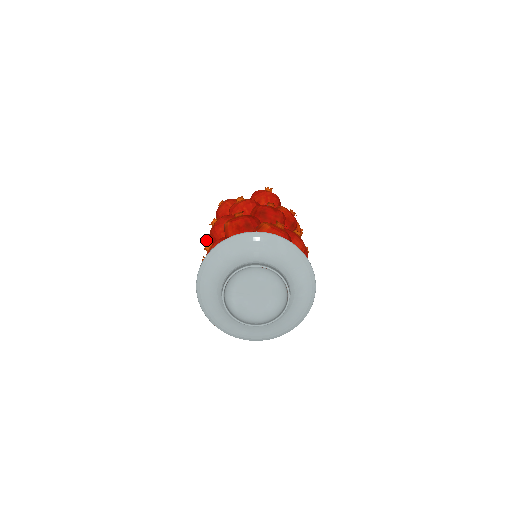
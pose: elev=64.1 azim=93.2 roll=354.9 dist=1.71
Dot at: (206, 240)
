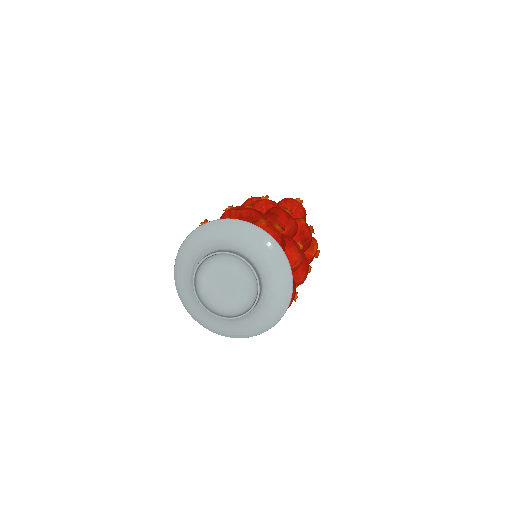
Dot at: occluded
